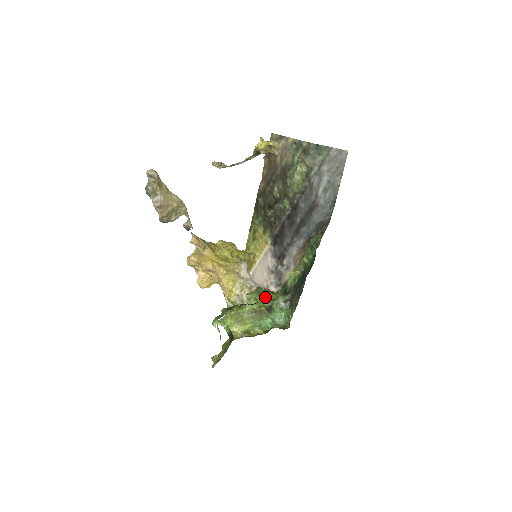
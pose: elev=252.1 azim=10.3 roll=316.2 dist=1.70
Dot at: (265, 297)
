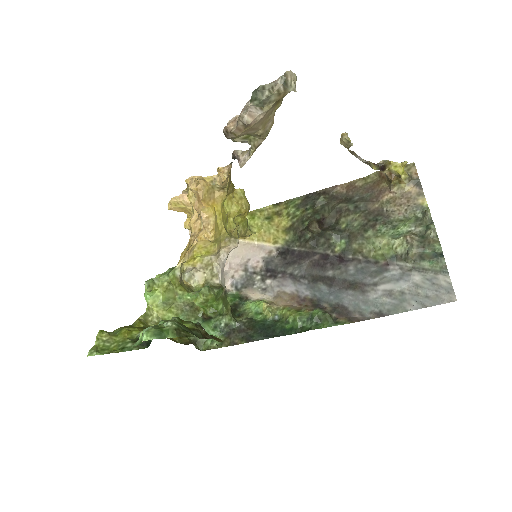
Dot at: (217, 306)
